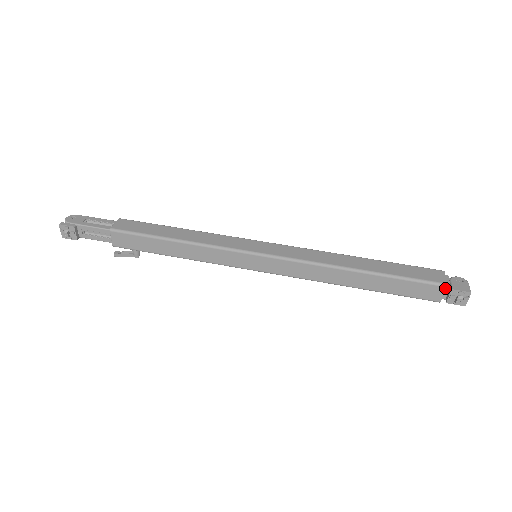
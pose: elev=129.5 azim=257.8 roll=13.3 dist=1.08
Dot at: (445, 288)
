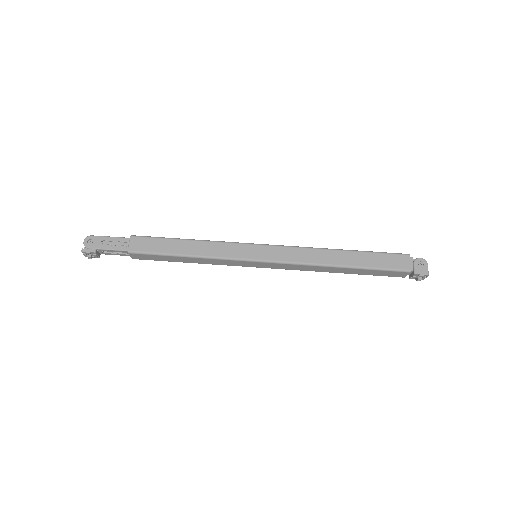
Dot at: occluded
